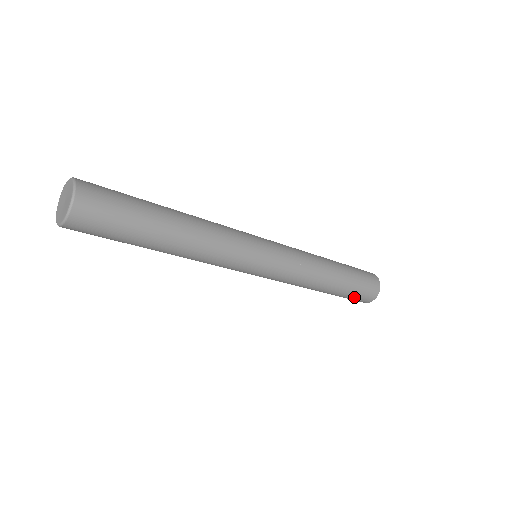
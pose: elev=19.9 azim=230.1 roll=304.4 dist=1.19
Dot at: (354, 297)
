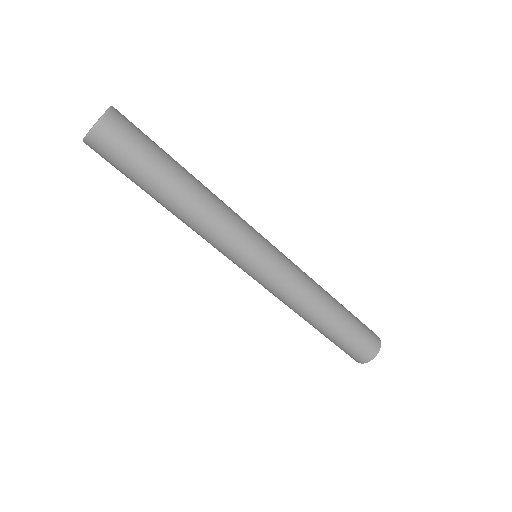
Dot at: (343, 348)
